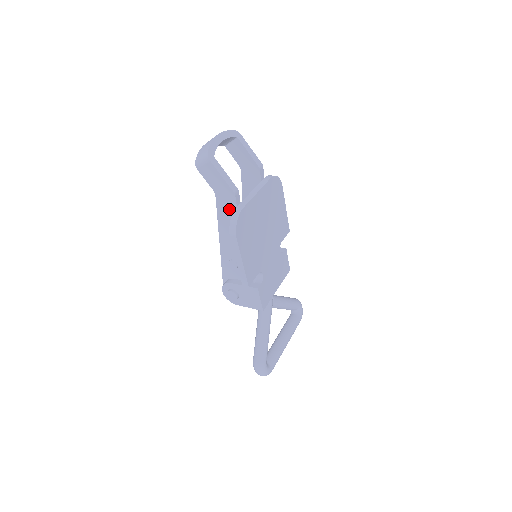
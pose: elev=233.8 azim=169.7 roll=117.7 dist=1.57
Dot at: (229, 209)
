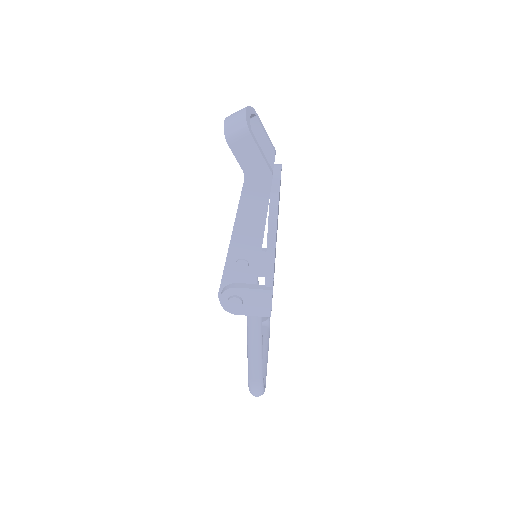
Dot at: (258, 195)
